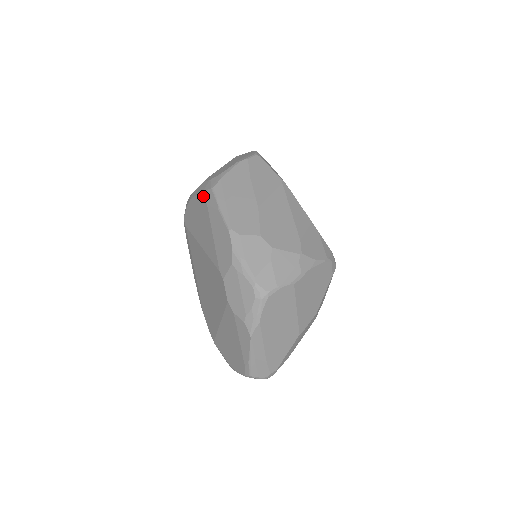
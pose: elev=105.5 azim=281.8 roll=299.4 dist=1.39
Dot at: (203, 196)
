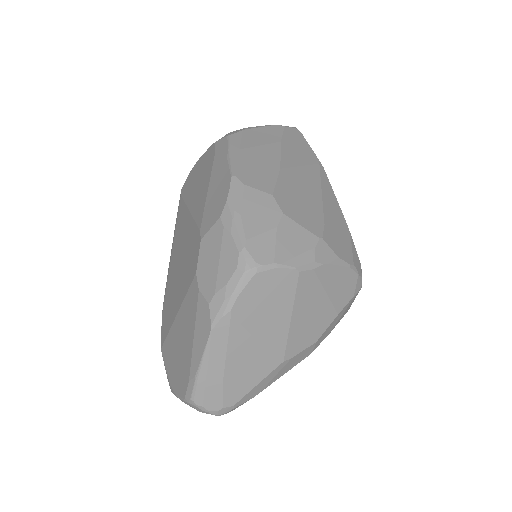
Dot at: (214, 146)
